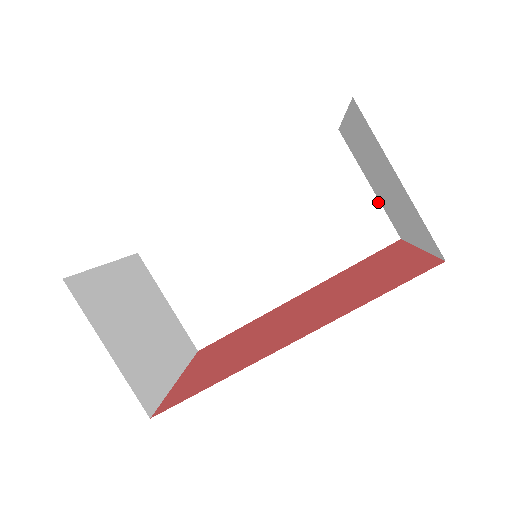
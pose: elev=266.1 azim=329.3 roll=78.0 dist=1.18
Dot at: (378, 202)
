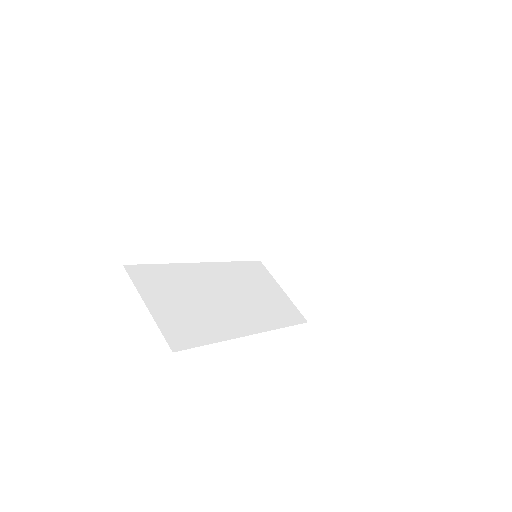
Dot at: (290, 300)
